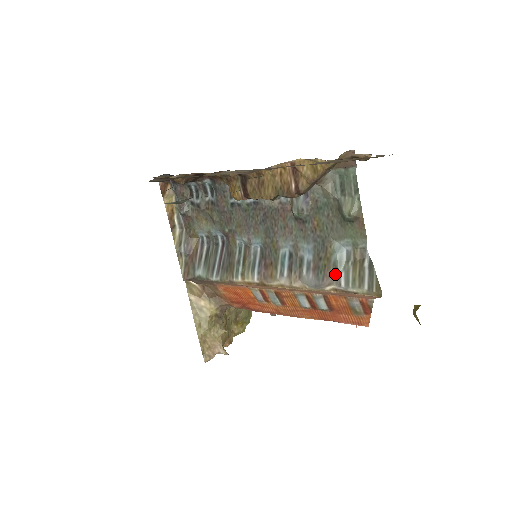
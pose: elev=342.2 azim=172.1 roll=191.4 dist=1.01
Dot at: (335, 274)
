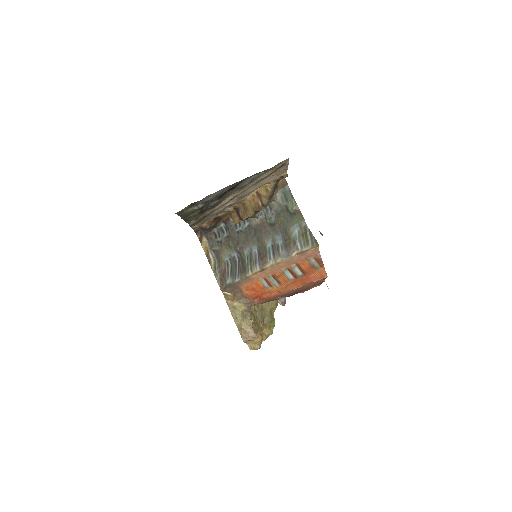
Dot at: (295, 245)
